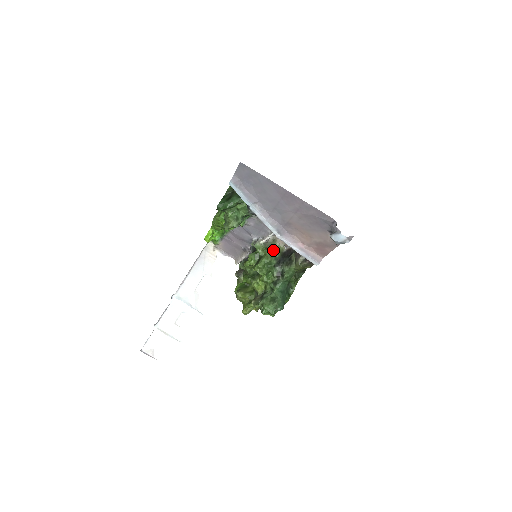
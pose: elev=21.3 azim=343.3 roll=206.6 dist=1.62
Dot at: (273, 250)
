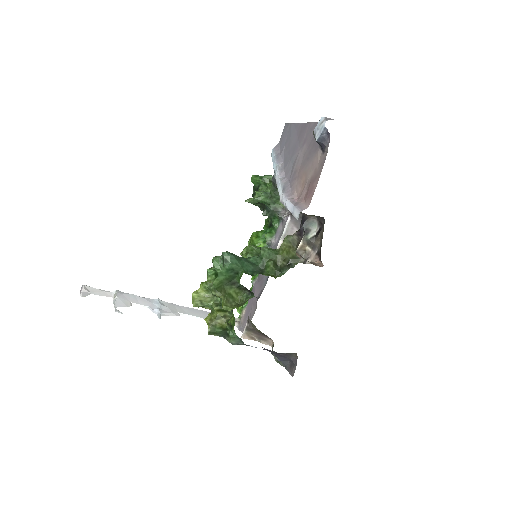
Dot at: occluded
